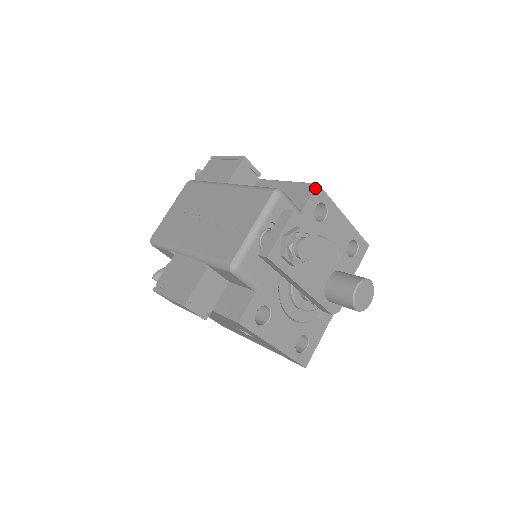
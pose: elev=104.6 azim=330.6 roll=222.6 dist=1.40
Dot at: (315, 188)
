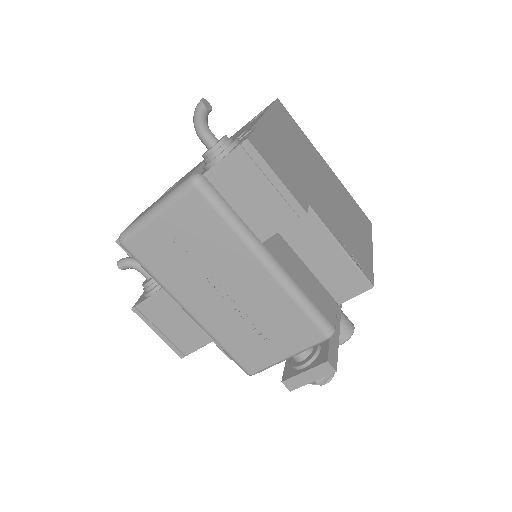
Dot at: (367, 290)
